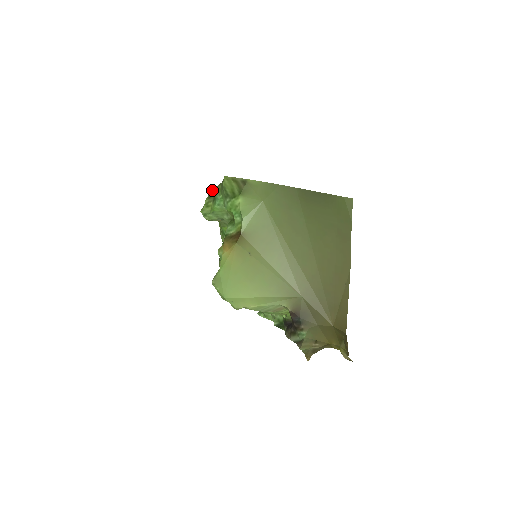
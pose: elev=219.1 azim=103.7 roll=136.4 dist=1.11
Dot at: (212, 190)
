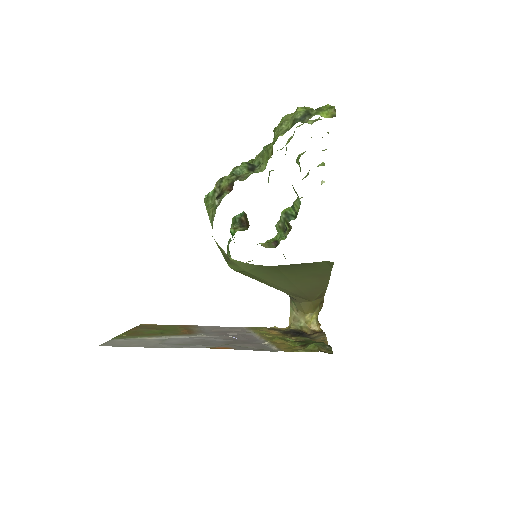
Dot at: (207, 210)
